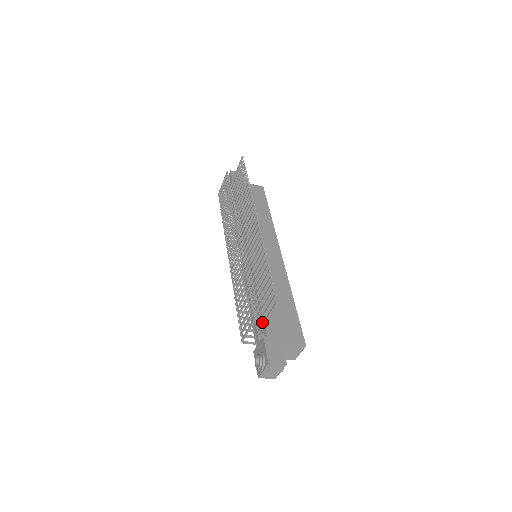
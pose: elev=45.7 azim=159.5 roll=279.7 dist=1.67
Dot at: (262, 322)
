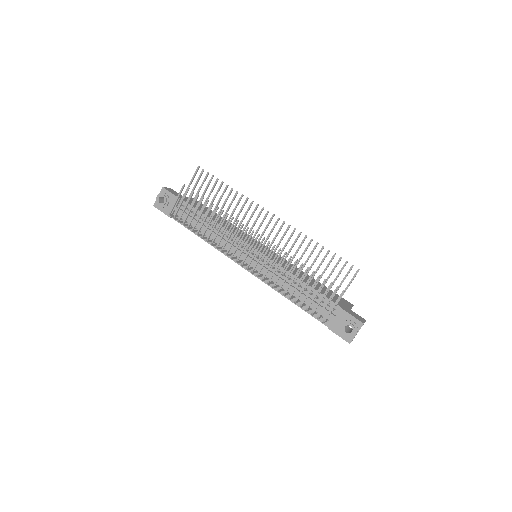
Dot at: (325, 300)
